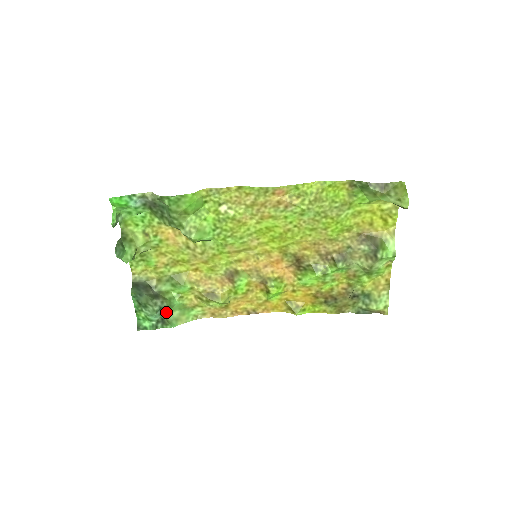
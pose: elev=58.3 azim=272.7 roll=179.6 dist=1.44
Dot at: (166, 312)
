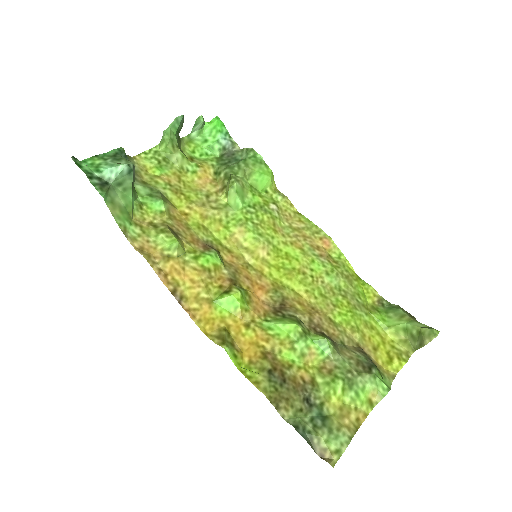
Dot at: (119, 186)
